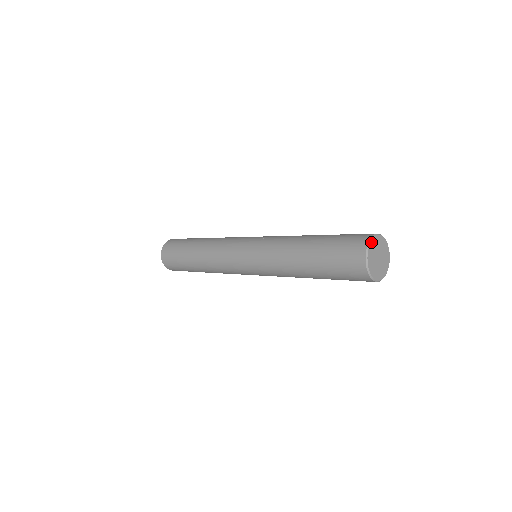
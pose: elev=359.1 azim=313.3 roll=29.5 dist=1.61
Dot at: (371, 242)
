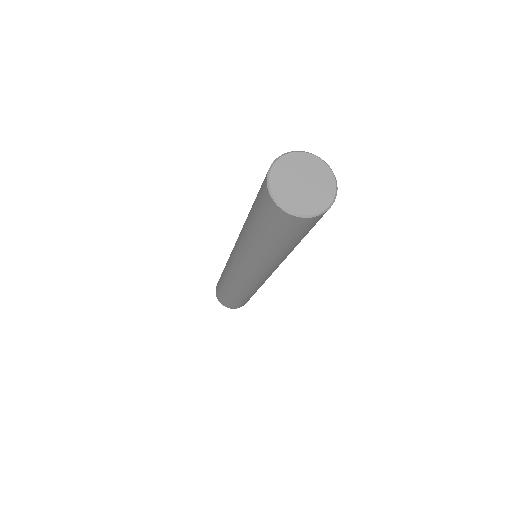
Dot at: (273, 168)
